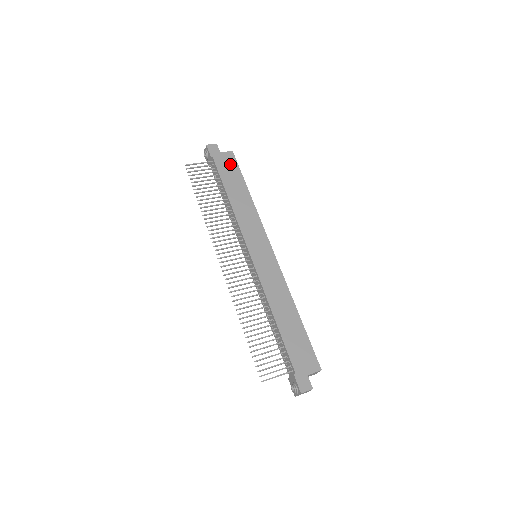
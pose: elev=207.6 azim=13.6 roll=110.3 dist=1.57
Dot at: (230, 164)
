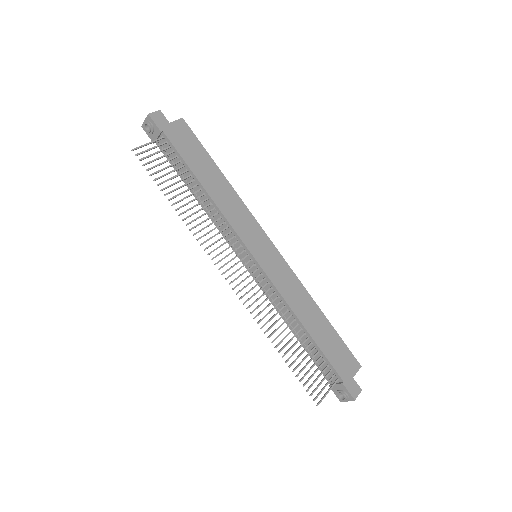
Dot at: (187, 138)
